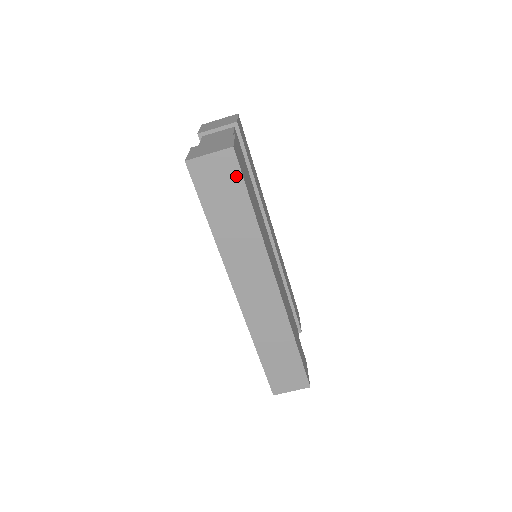
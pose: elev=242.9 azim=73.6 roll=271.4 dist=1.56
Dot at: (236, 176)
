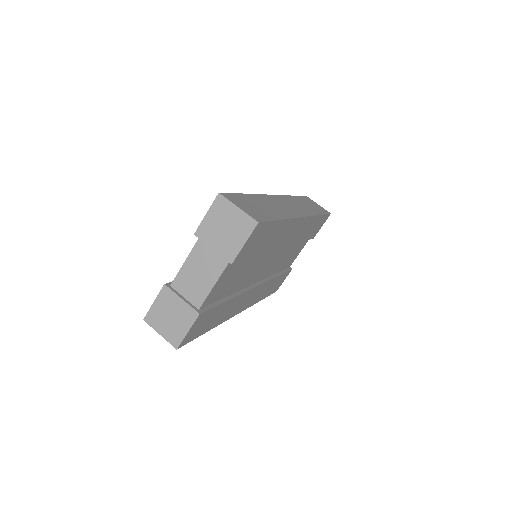
Dot at: (324, 212)
